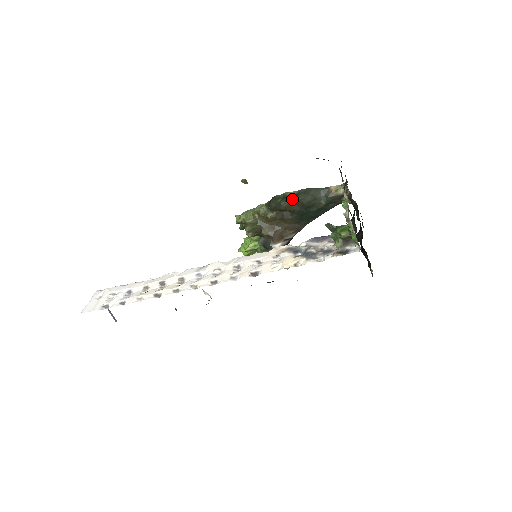
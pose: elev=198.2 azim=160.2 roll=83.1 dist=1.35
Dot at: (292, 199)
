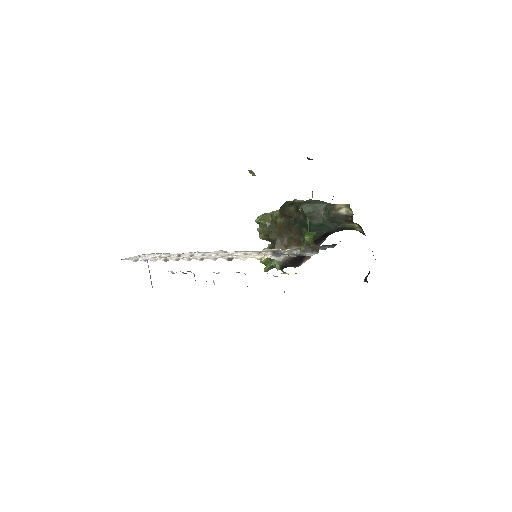
Dot at: (295, 205)
